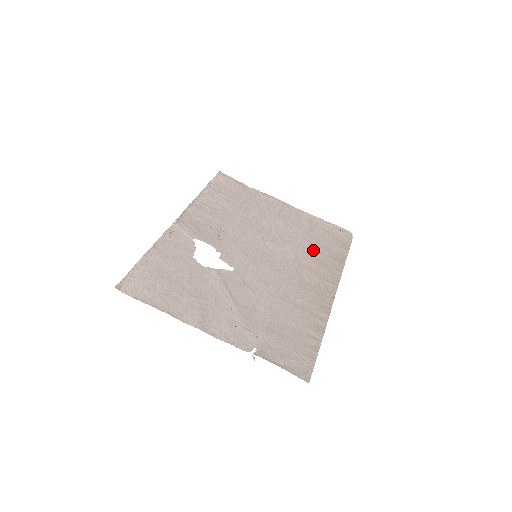
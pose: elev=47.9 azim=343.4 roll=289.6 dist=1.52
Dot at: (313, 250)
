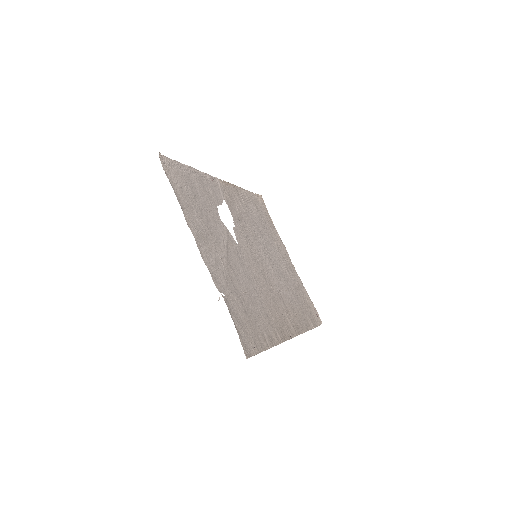
Dot at: (293, 299)
